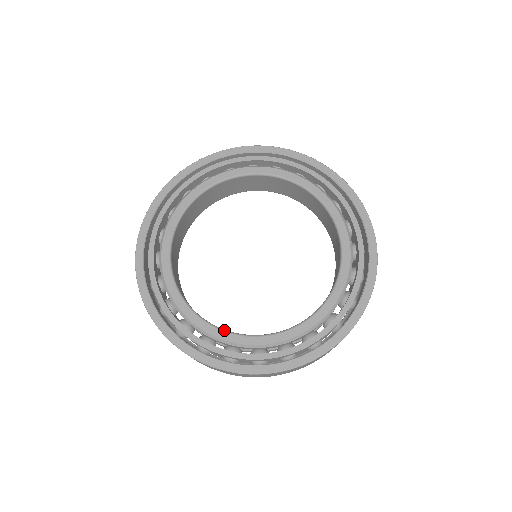
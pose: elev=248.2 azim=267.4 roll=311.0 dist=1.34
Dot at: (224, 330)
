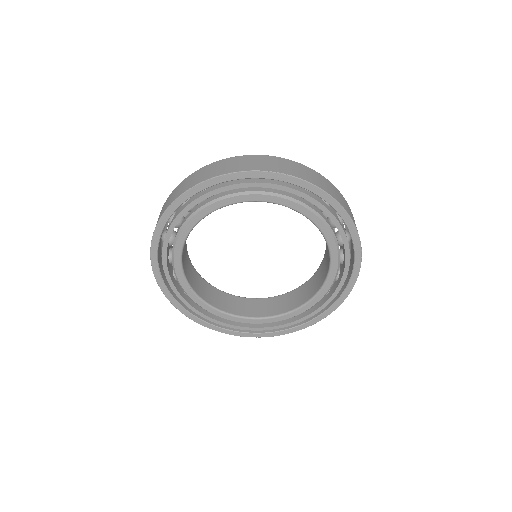
Dot at: (190, 287)
